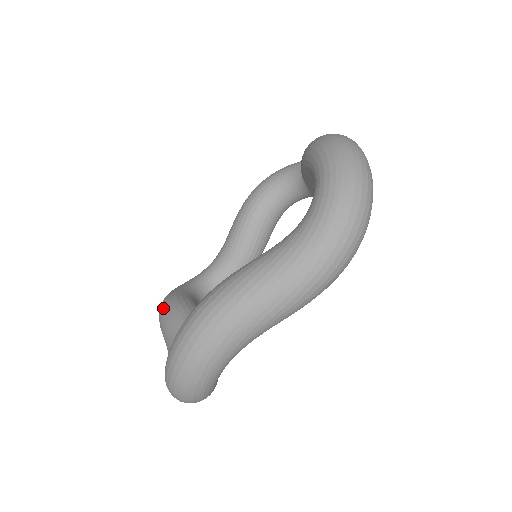
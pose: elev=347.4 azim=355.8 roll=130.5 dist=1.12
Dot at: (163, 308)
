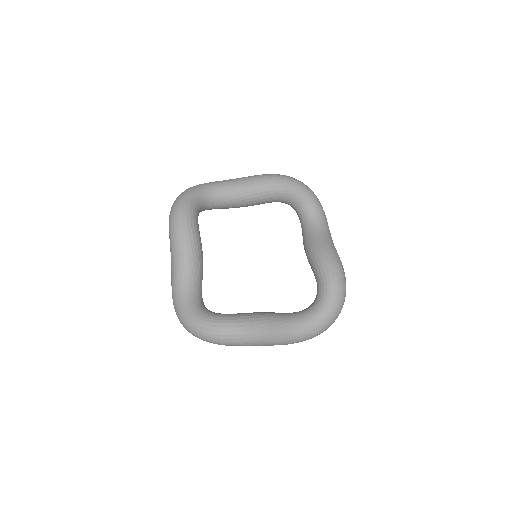
Dot at: (185, 235)
